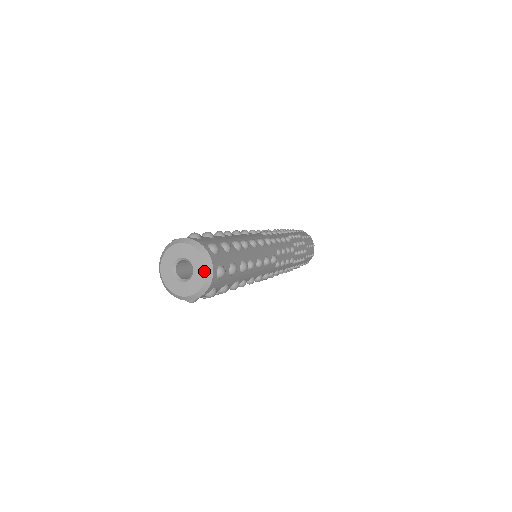
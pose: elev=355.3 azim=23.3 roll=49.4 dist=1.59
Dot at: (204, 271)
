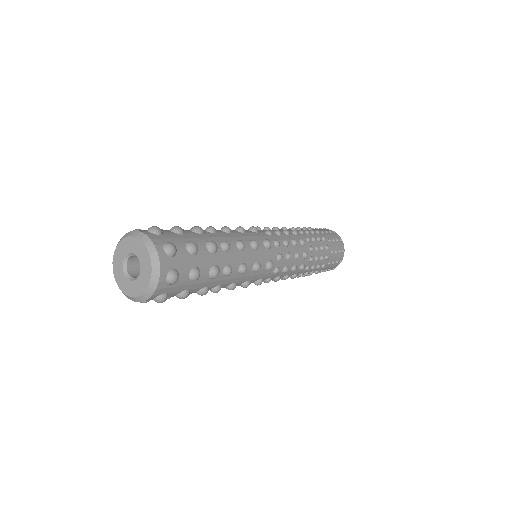
Dot at: (149, 274)
